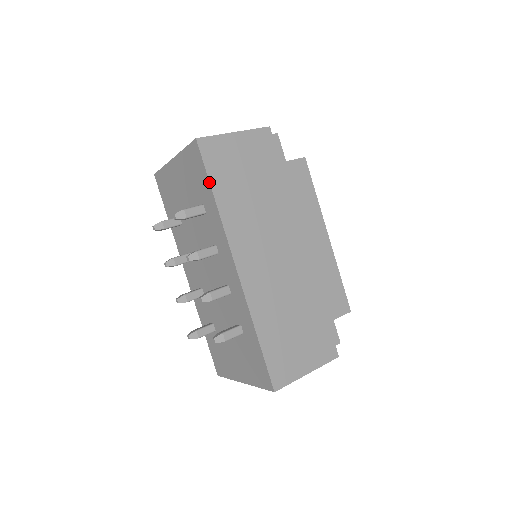
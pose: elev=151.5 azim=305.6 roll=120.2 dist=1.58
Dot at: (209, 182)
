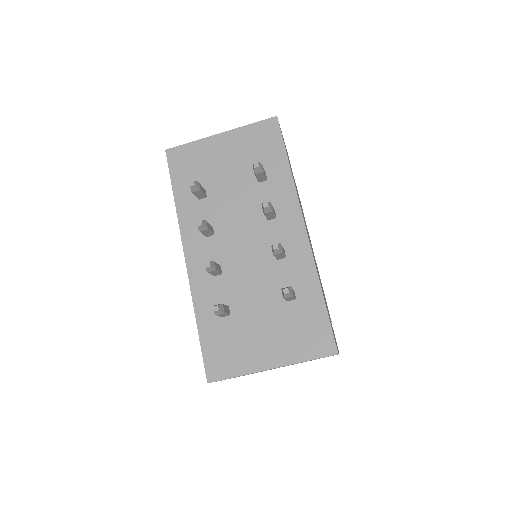
Dot at: occluded
